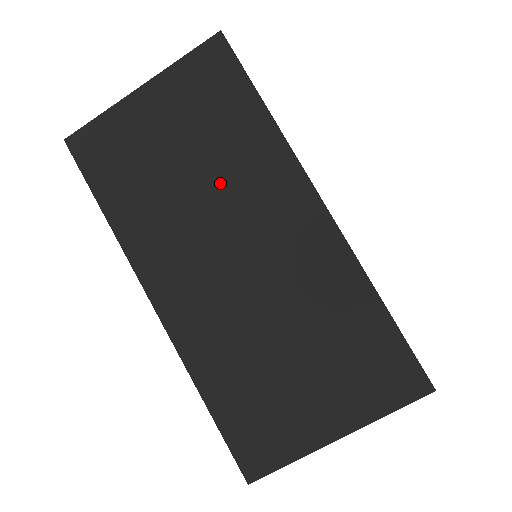
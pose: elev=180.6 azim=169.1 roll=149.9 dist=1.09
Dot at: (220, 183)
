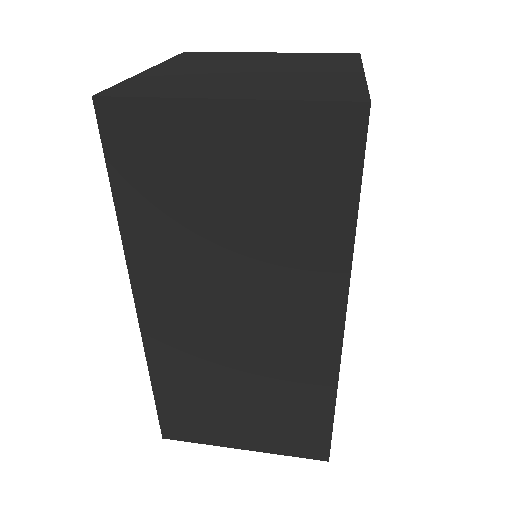
Dot at: (260, 259)
